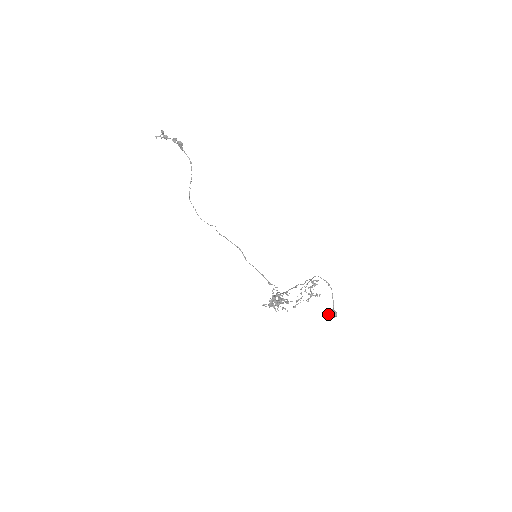
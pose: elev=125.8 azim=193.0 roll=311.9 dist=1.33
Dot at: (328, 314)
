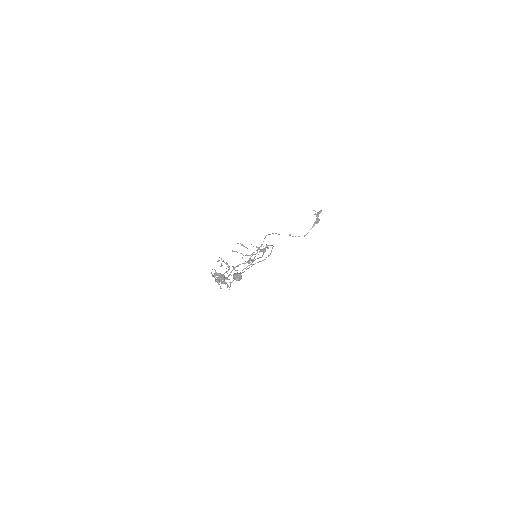
Dot at: (237, 272)
